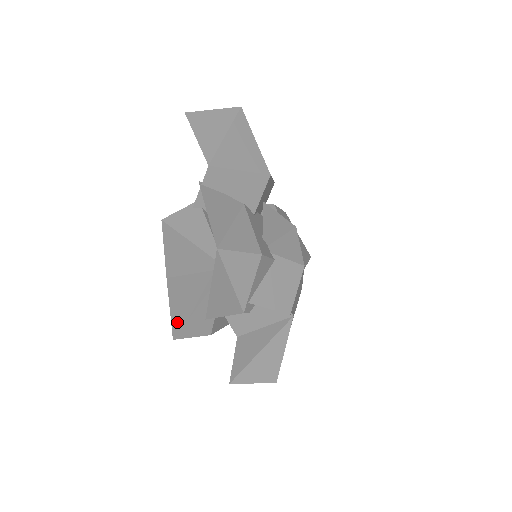
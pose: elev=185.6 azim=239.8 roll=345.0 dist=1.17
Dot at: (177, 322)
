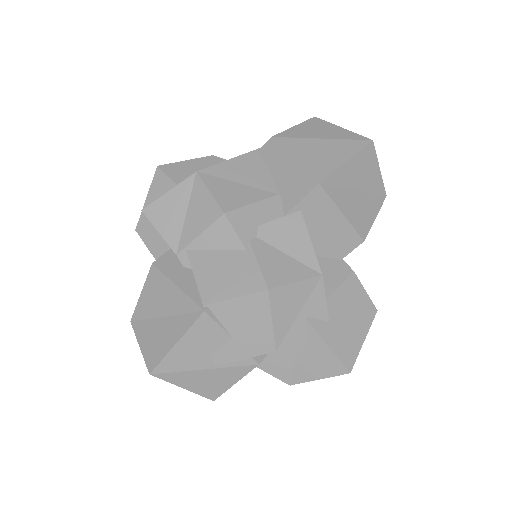
Dot at: (145, 216)
